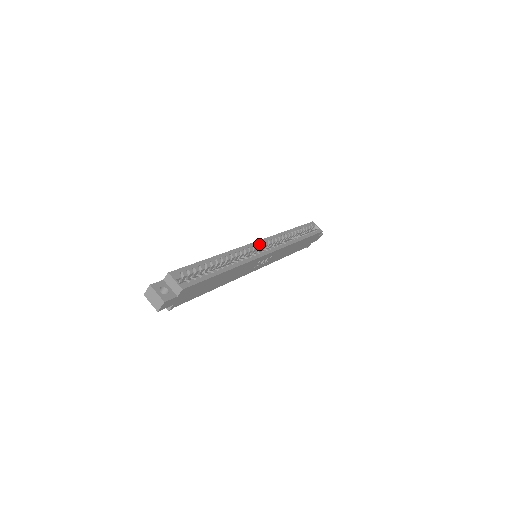
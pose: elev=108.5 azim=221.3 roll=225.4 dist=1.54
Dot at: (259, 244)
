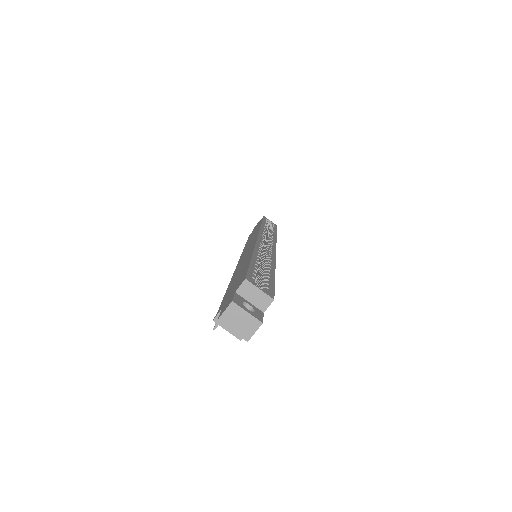
Dot at: (262, 239)
